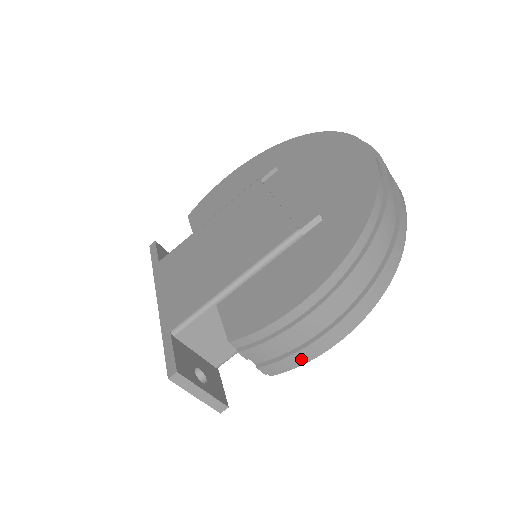
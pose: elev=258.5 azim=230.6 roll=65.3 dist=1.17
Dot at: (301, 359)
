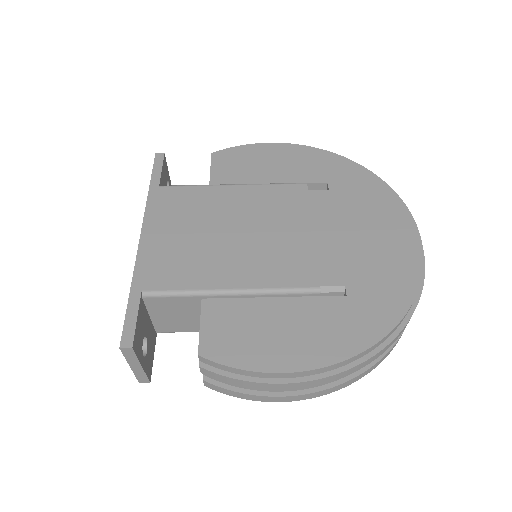
Dot at: (246, 398)
